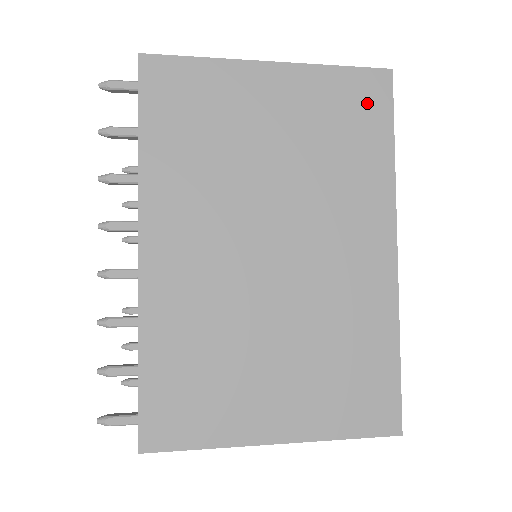
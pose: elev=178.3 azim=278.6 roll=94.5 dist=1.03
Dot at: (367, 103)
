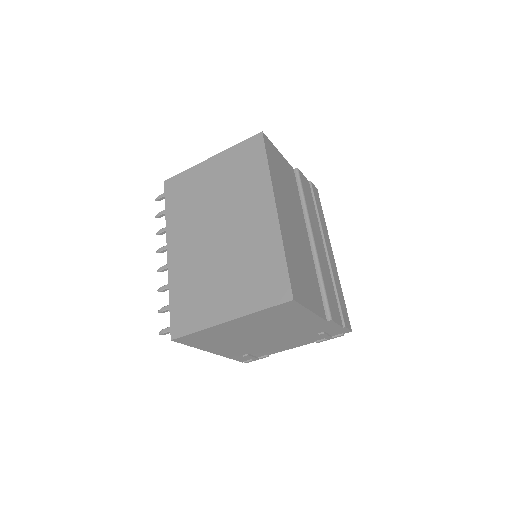
Dot at: (252, 151)
